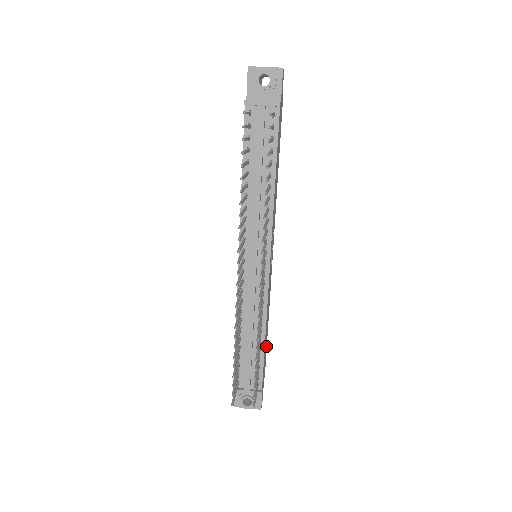
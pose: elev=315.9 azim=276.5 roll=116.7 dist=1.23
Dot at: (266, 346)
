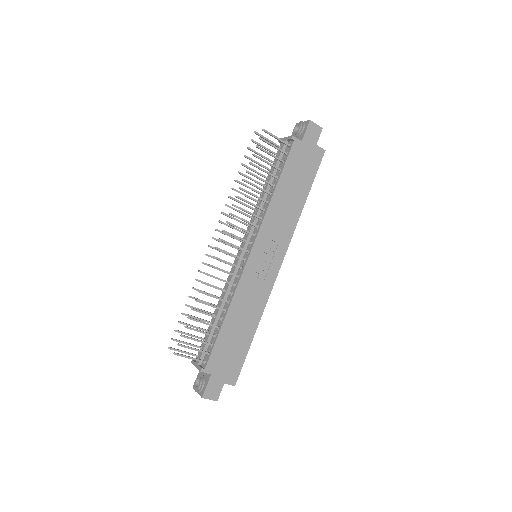
Dot at: (242, 351)
